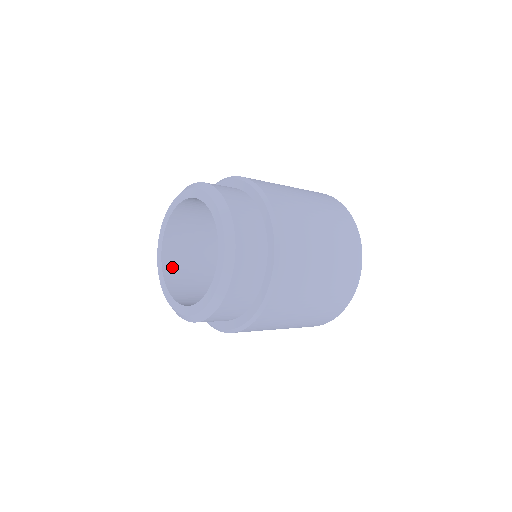
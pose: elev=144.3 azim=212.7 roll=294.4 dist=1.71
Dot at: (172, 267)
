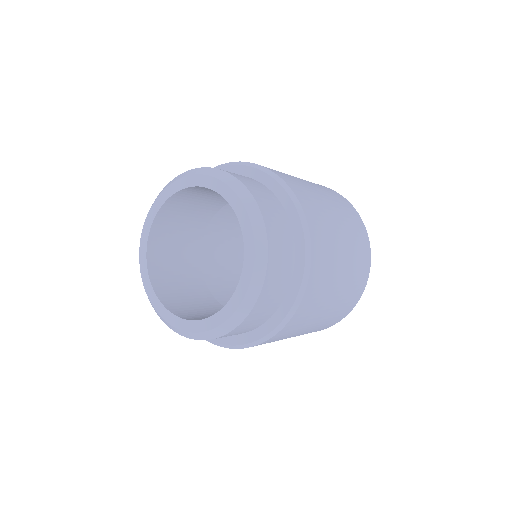
Dot at: (159, 238)
